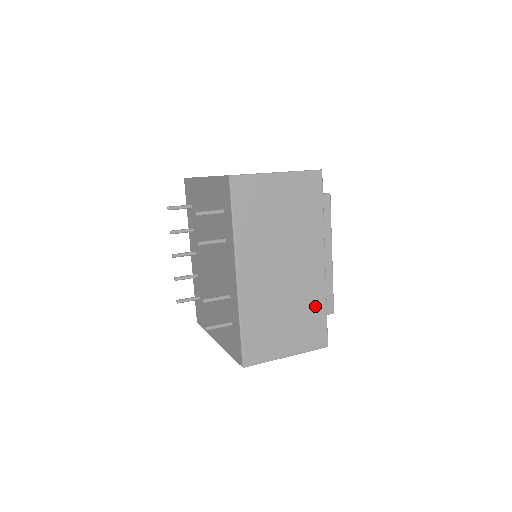
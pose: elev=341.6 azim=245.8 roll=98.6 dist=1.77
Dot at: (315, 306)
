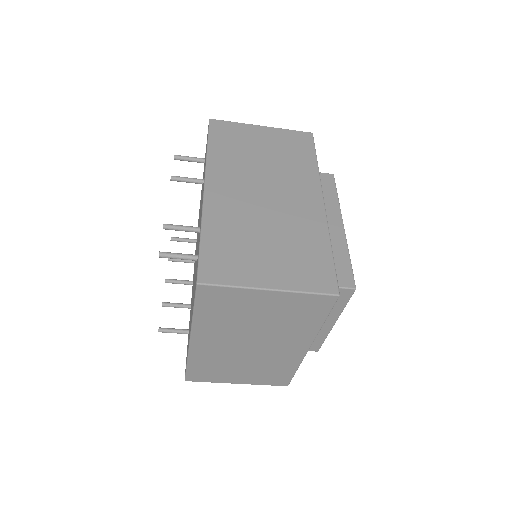
Dot at: (313, 241)
